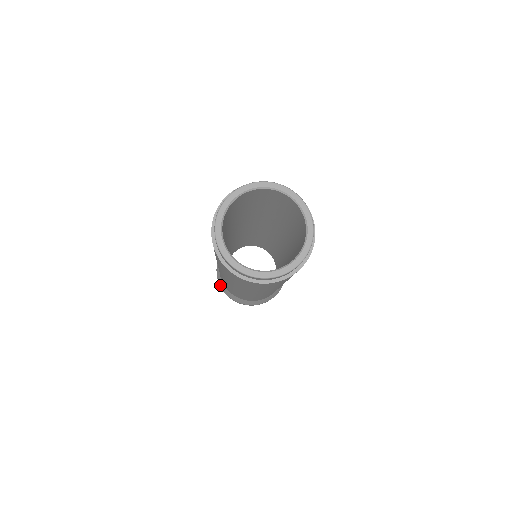
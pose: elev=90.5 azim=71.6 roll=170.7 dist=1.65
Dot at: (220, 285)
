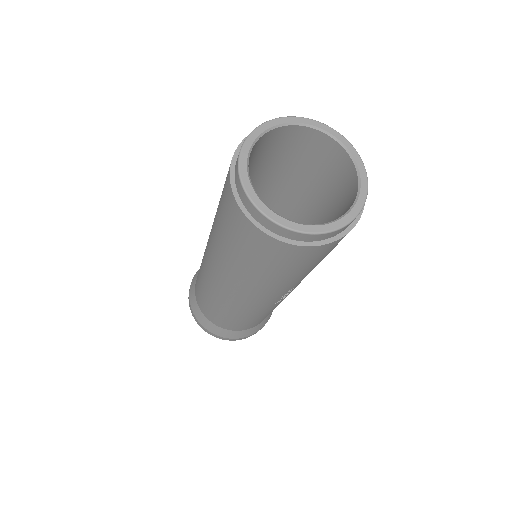
Dot at: (191, 286)
